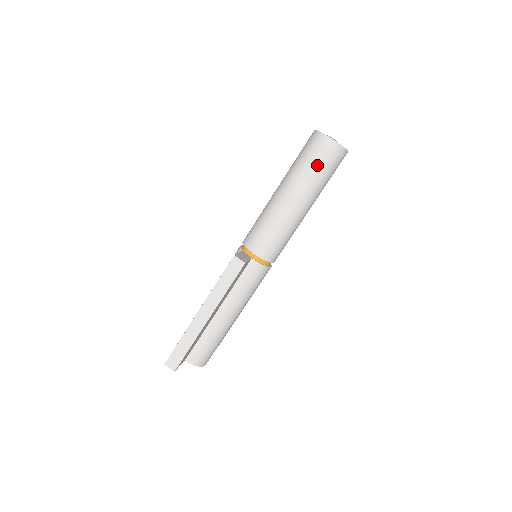
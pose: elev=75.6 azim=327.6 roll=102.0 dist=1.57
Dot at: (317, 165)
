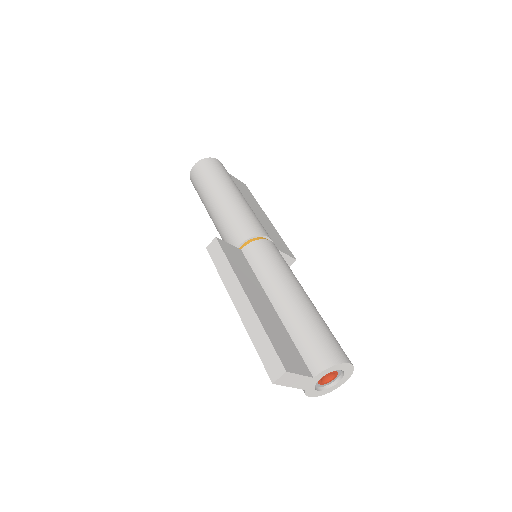
Dot at: (204, 177)
